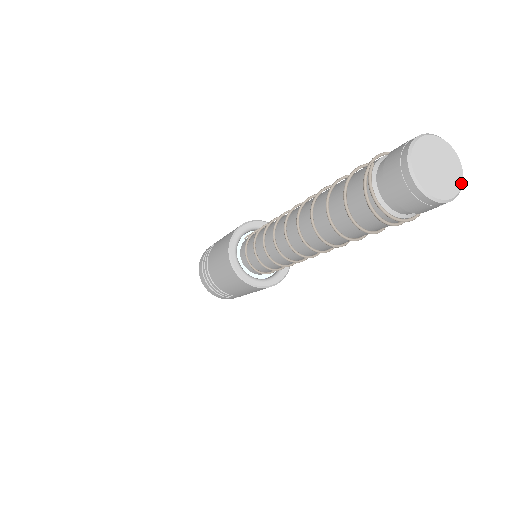
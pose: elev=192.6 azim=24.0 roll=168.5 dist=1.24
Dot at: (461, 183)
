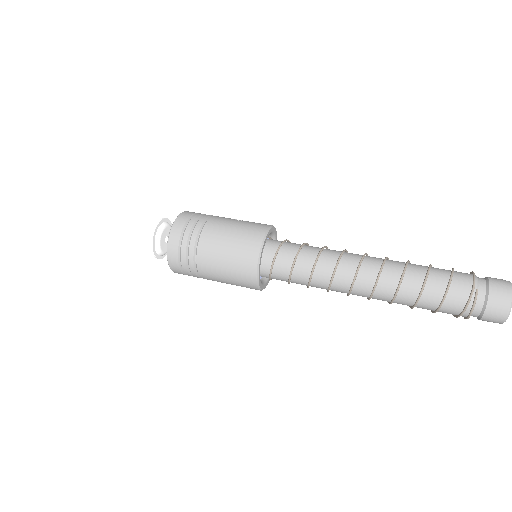
Dot at: occluded
